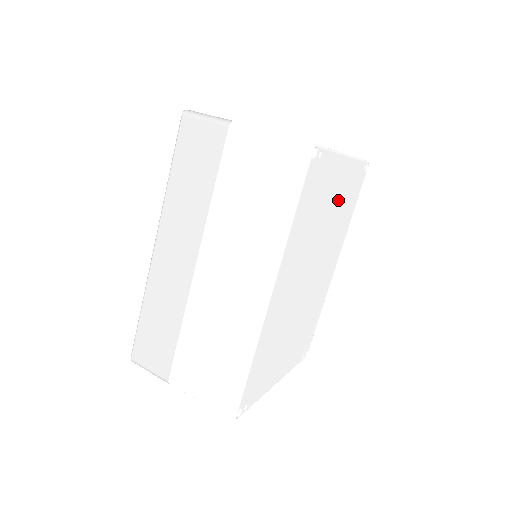
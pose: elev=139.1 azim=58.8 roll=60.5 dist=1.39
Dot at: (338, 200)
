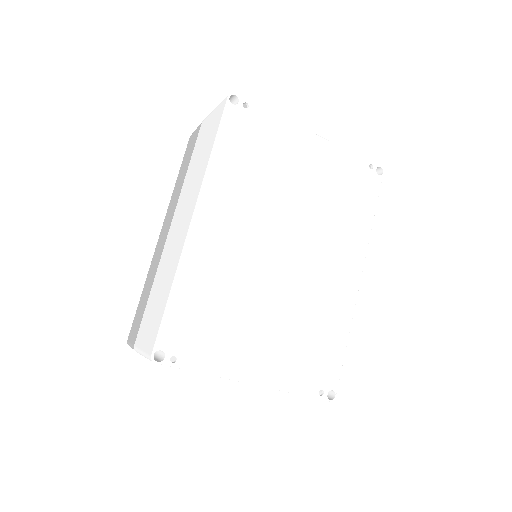
Dot at: (317, 179)
